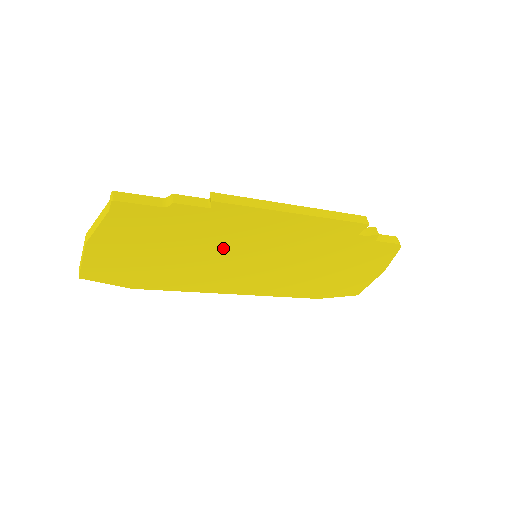
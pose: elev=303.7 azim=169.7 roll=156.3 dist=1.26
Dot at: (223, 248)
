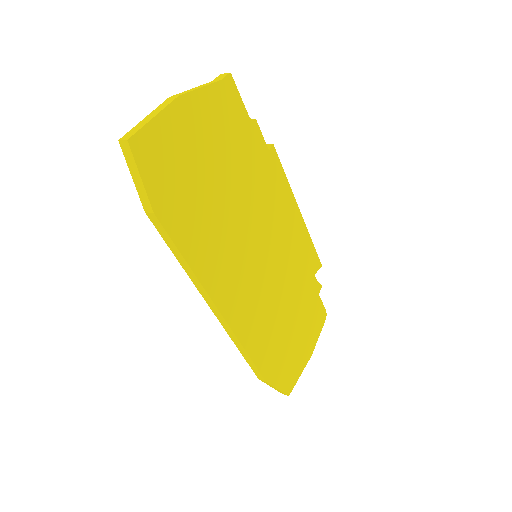
Dot at: (251, 213)
